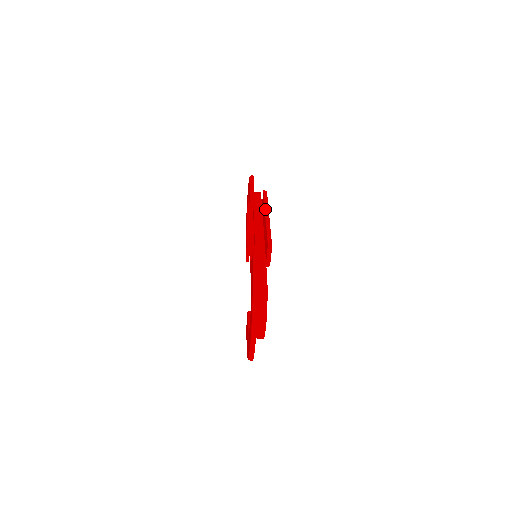
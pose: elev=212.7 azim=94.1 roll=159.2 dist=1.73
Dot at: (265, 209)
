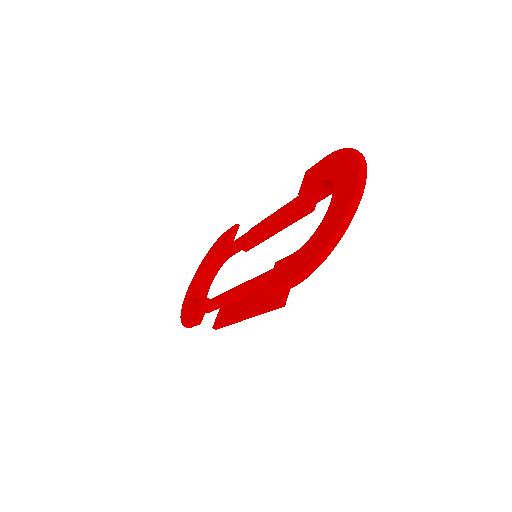
Dot at: (273, 213)
